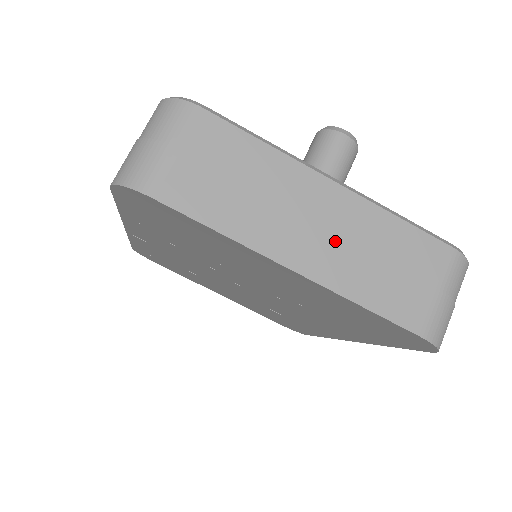
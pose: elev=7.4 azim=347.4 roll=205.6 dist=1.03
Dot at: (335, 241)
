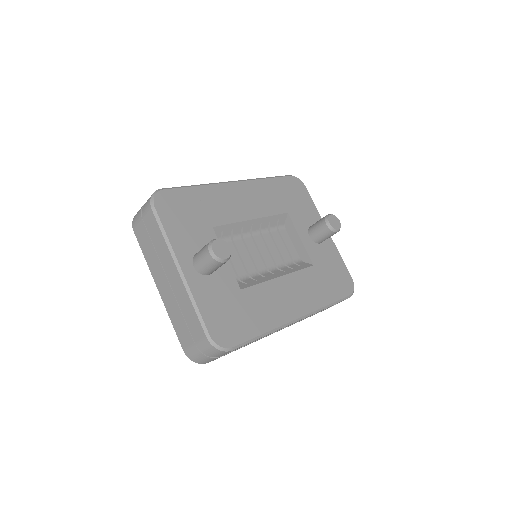
Dot at: (171, 292)
